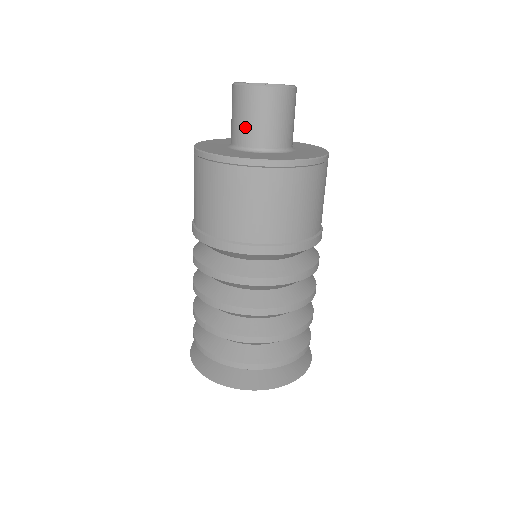
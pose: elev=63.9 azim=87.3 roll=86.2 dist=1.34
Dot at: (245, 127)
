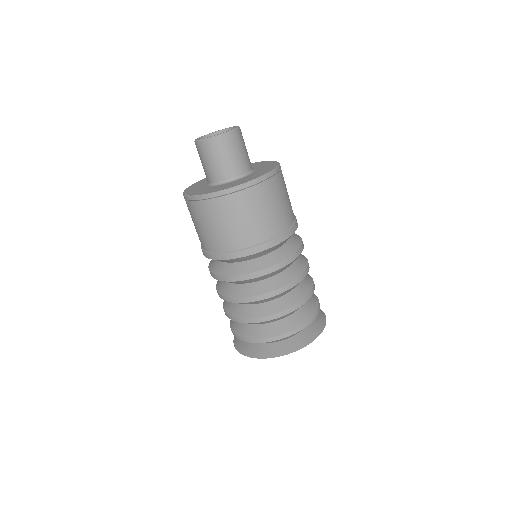
Dot at: (206, 169)
